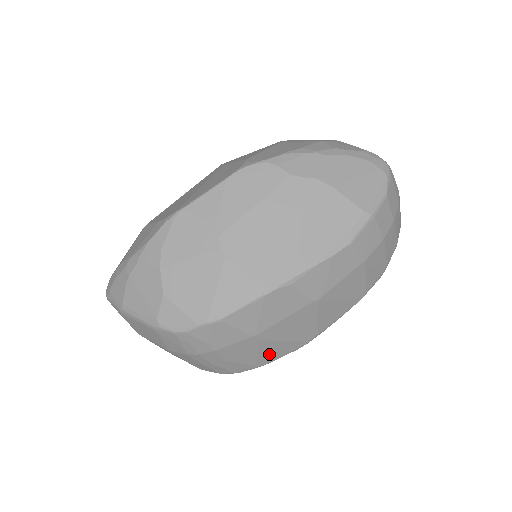
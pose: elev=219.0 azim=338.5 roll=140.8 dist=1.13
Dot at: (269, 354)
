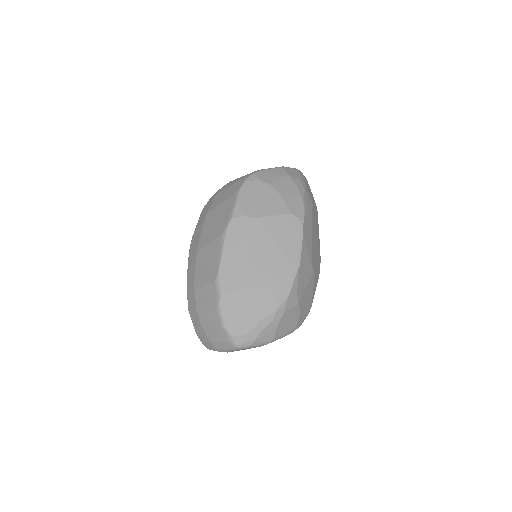
Dot at: occluded
